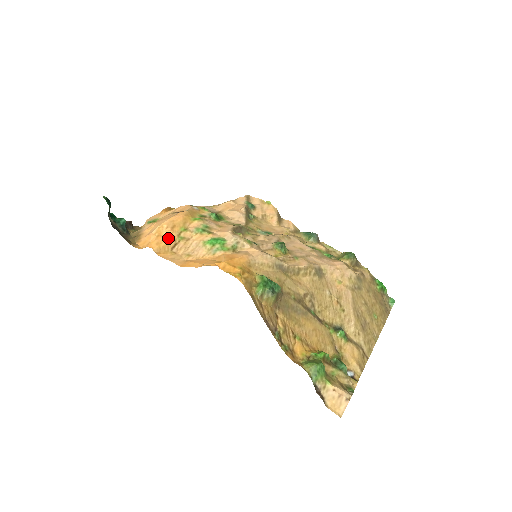
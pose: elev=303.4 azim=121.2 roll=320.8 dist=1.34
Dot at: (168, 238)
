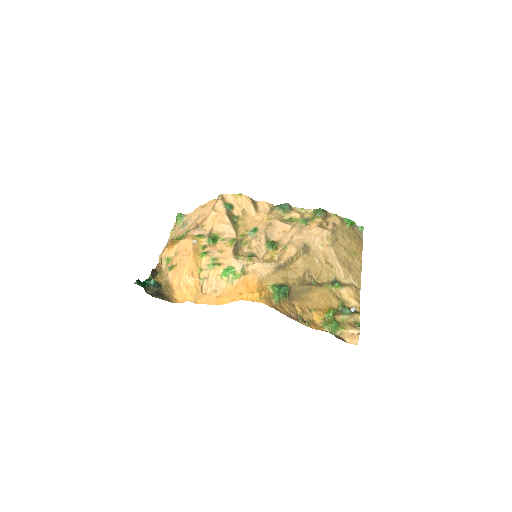
Dot at: (194, 285)
